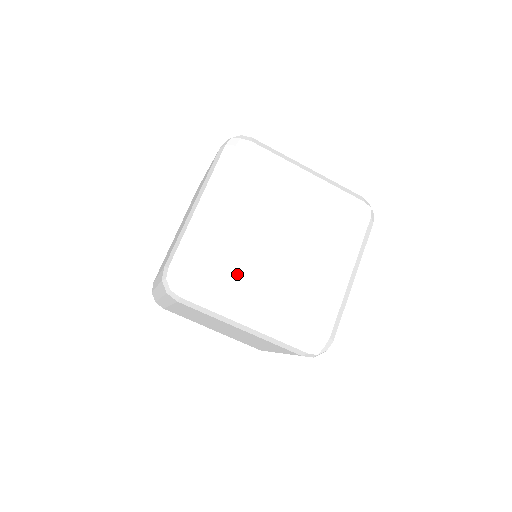
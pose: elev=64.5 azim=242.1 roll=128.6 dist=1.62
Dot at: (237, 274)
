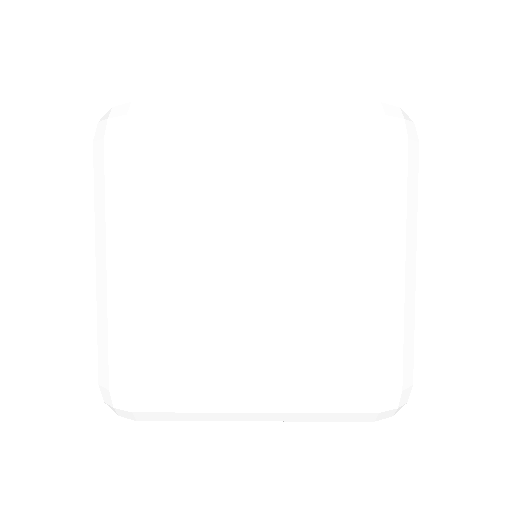
Dot at: occluded
